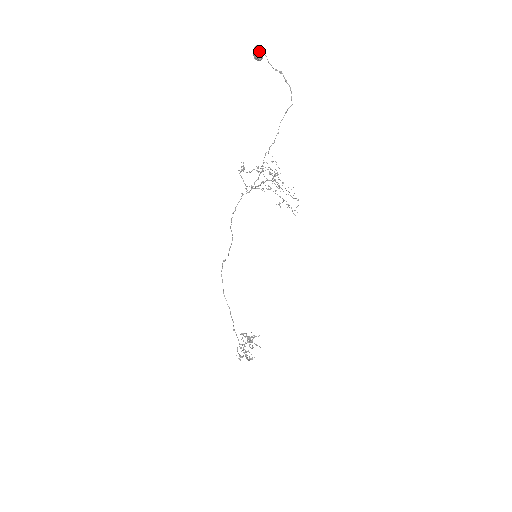
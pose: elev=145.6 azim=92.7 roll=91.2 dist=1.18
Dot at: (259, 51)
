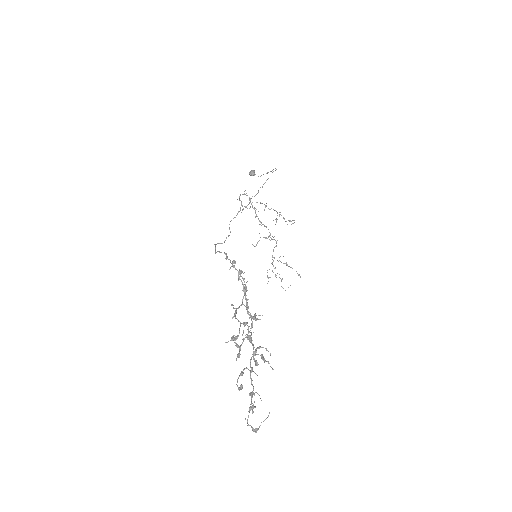
Dot at: (253, 170)
